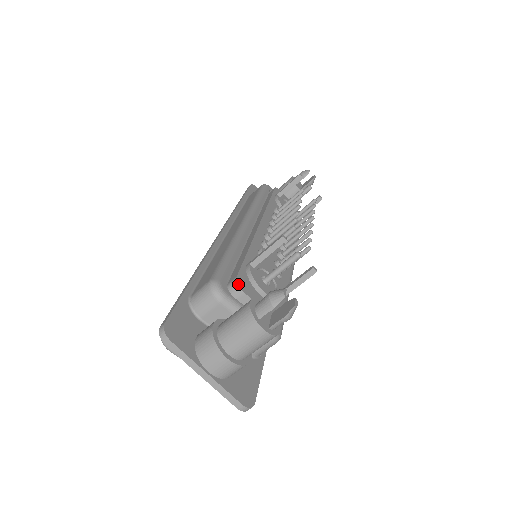
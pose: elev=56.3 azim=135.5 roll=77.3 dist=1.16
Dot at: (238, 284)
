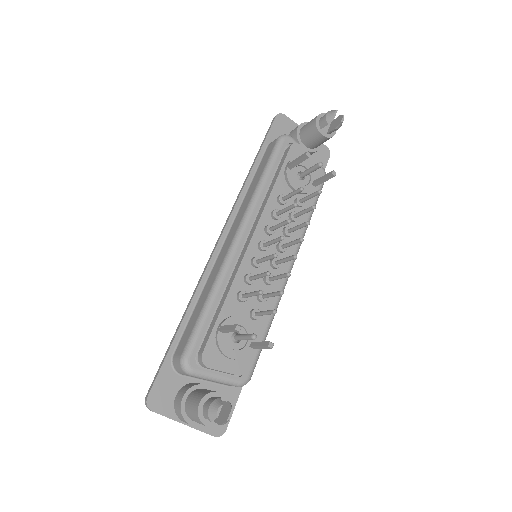
Dot at: (203, 362)
